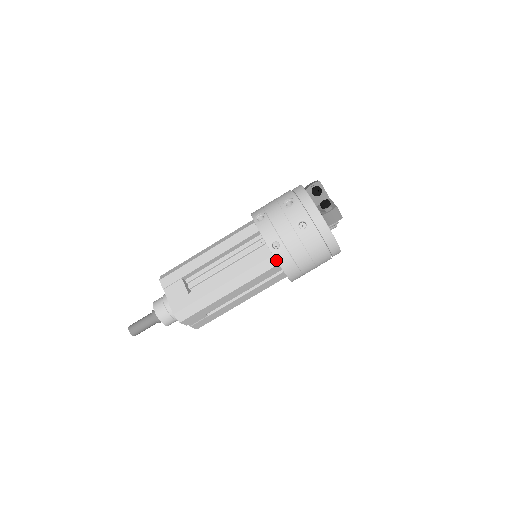
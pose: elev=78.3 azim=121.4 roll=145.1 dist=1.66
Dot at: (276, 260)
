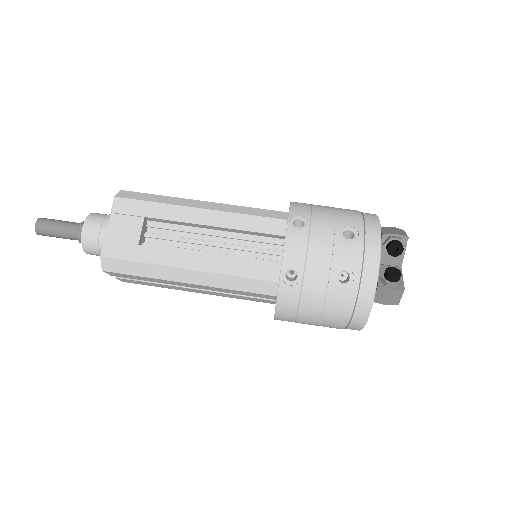
Dot at: (277, 292)
